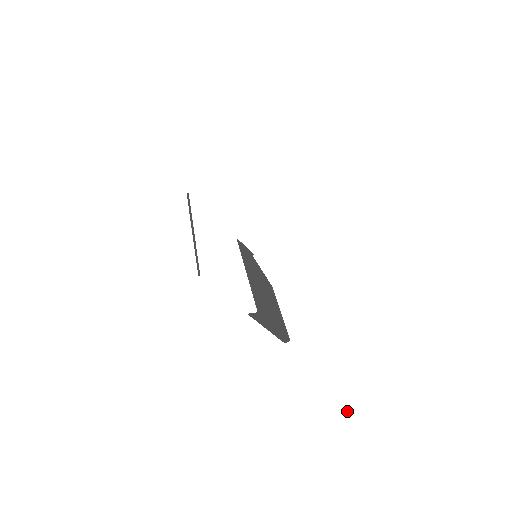
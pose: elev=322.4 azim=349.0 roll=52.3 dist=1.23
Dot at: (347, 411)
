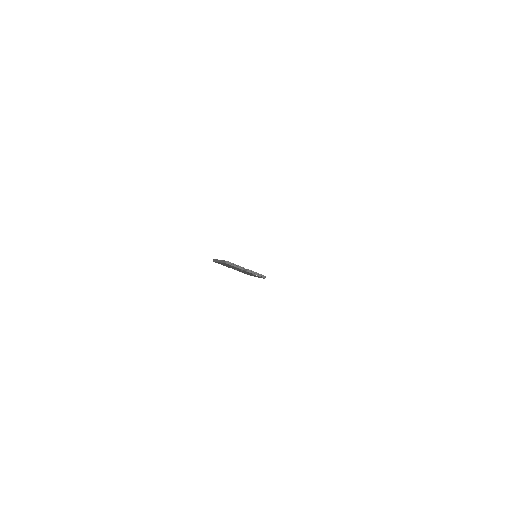
Dot at: (402, 293)
